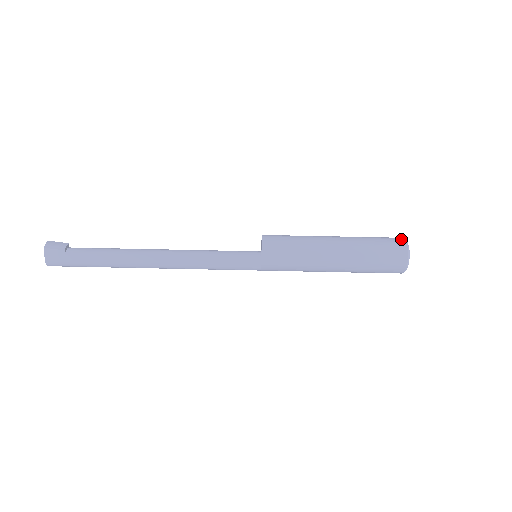
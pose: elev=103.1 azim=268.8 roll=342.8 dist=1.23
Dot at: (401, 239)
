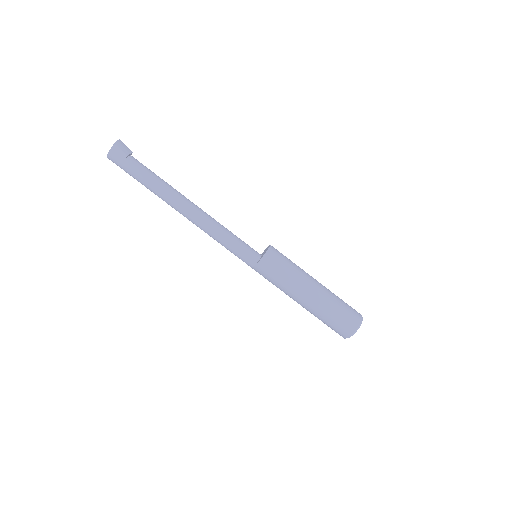
Dot at: (360, 315)
